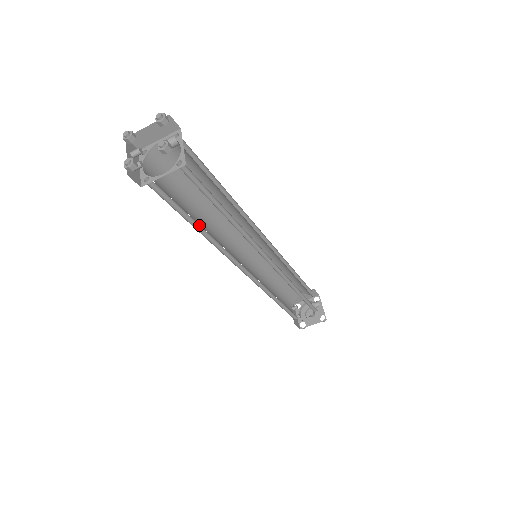
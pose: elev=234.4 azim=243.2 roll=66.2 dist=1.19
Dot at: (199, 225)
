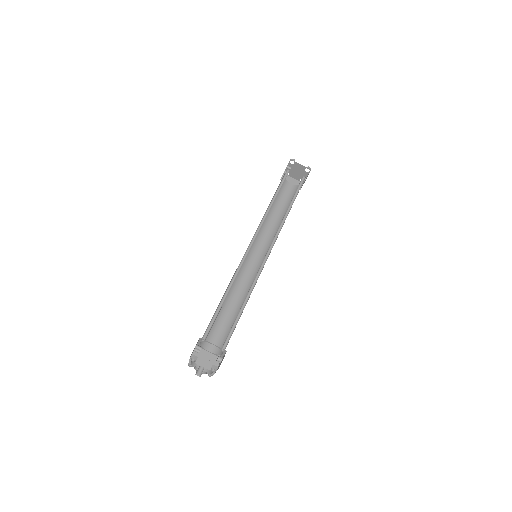
Dot at: (273, 202)
